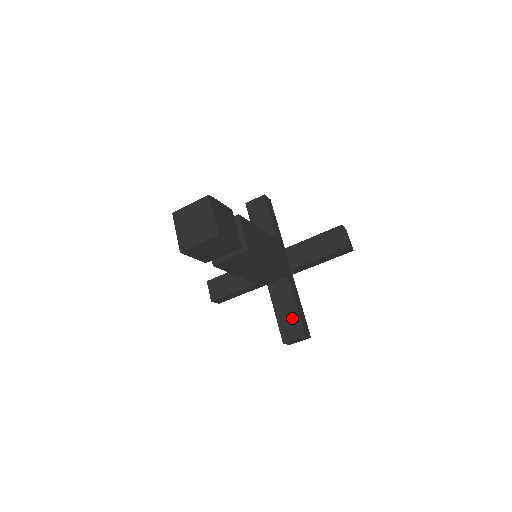
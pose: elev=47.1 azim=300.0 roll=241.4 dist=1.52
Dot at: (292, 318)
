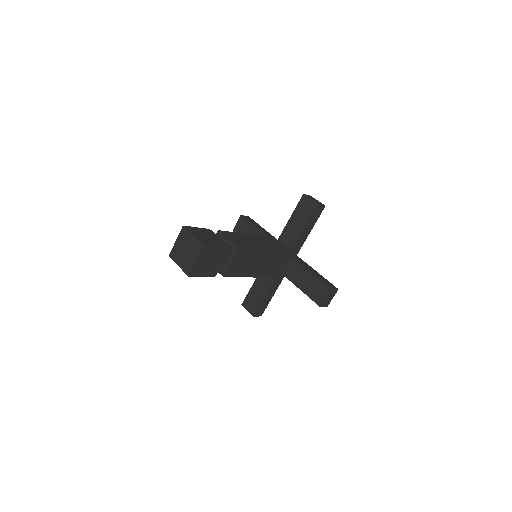
Dot at: (314, 284)
